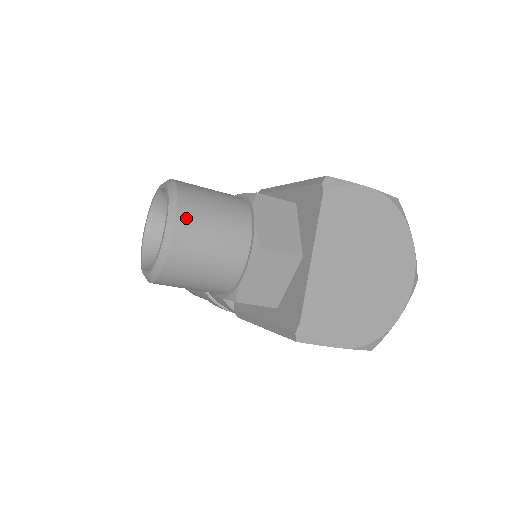
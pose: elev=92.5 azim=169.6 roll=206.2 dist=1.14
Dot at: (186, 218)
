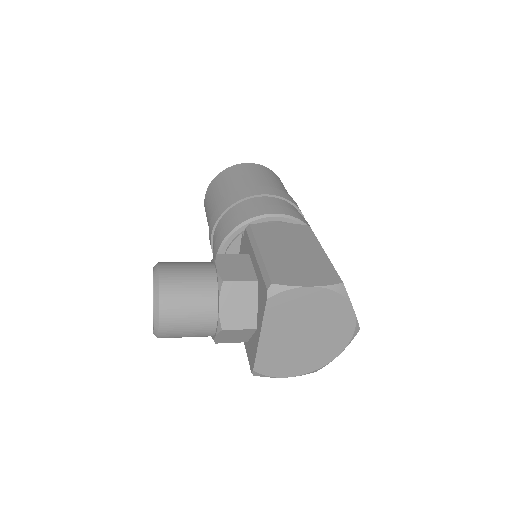
Dot at: (166, 317)
